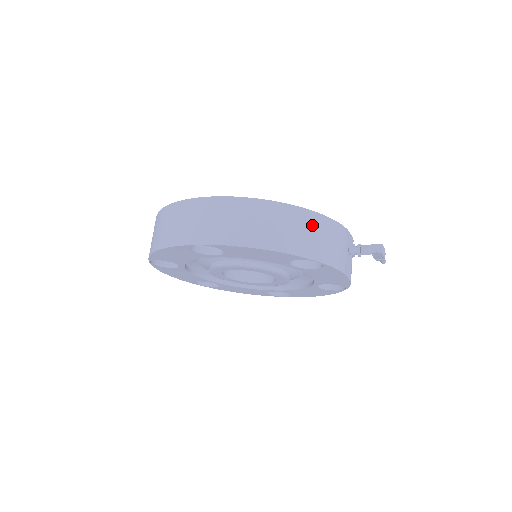
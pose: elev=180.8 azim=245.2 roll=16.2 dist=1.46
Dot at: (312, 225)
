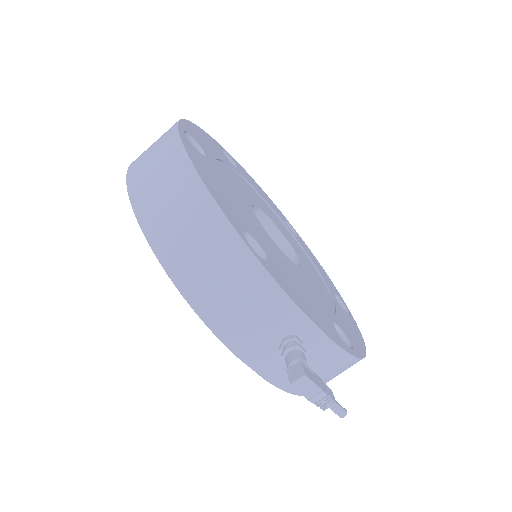
Dot at: (217, 247)
